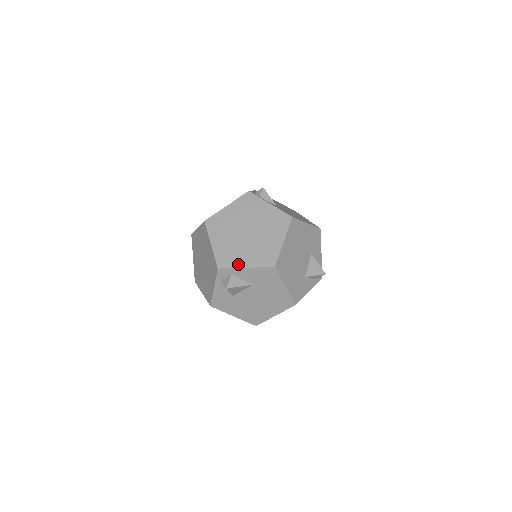
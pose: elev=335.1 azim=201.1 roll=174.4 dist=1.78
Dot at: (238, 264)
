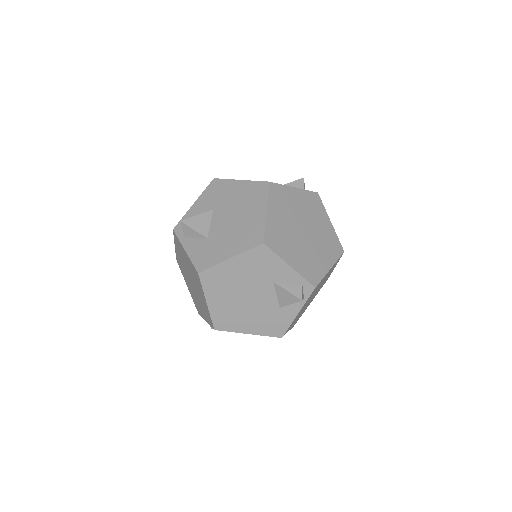
Dot at: occluded
